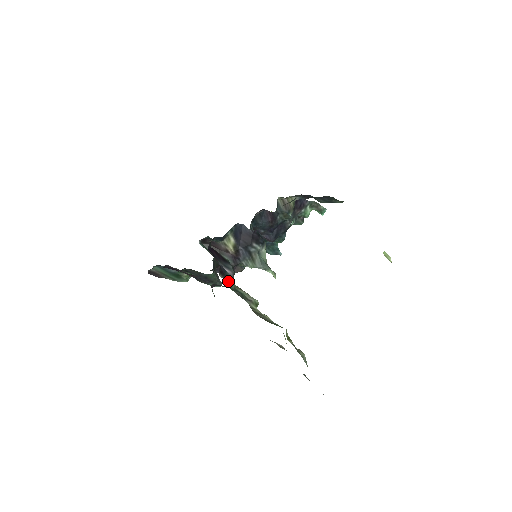
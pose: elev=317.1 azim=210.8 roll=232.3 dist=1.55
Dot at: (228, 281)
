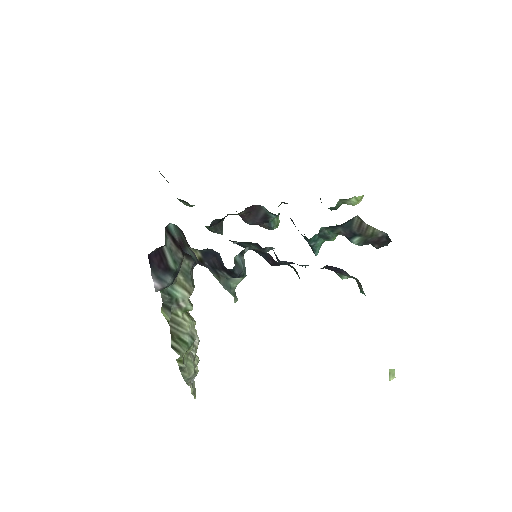
Dot at: occluded
